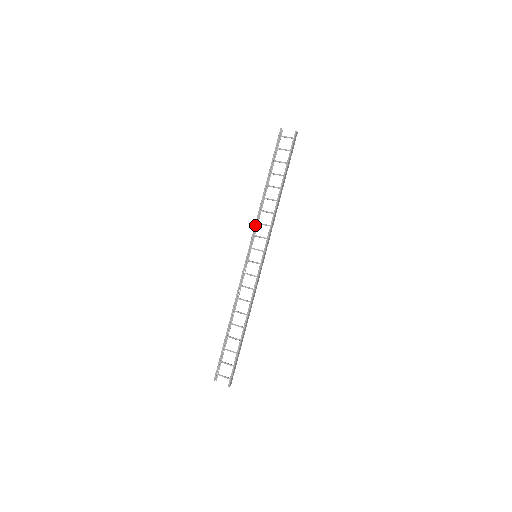
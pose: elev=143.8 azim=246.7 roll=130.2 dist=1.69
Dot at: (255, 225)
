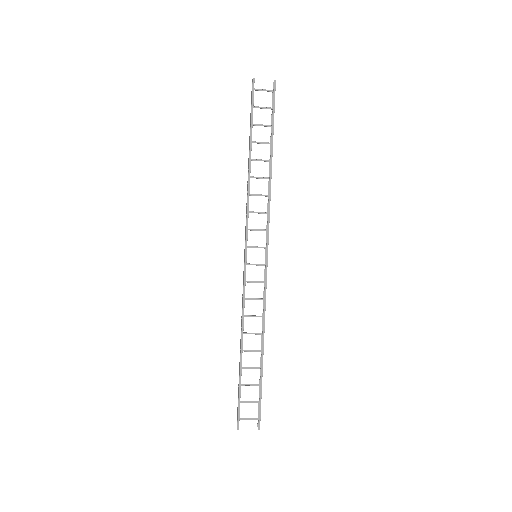
Dot at: (247, 216)
